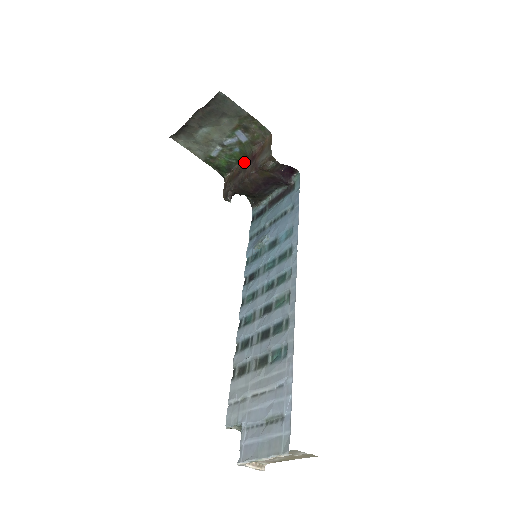
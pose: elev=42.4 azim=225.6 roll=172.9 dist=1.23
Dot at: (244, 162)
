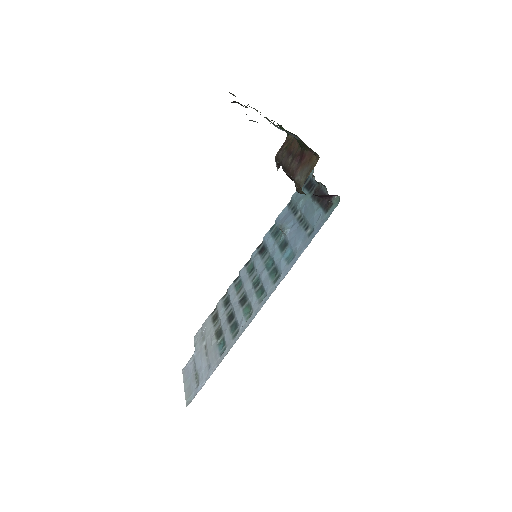
Dot at: (298, 148)
